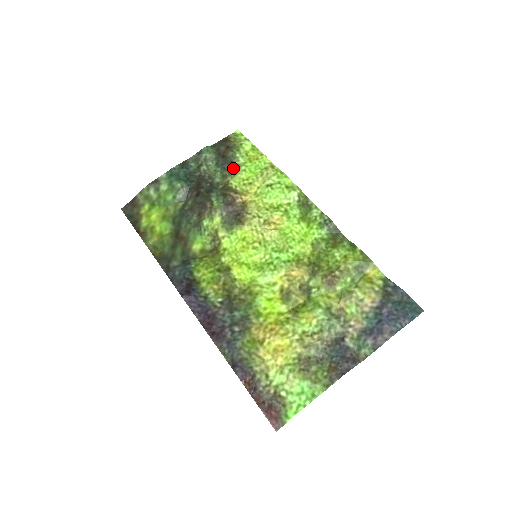
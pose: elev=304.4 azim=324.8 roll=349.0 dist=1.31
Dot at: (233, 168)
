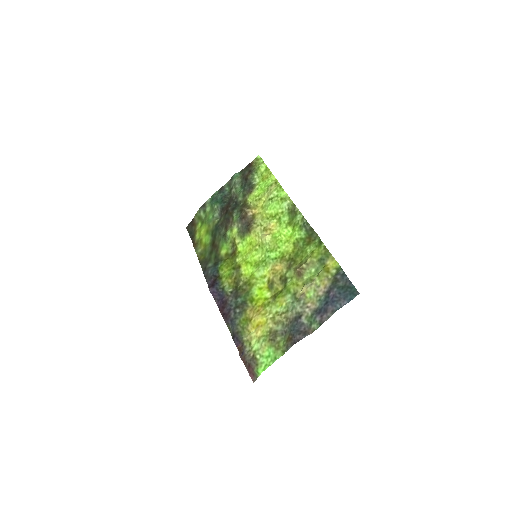
Dot at: (250, 188)
